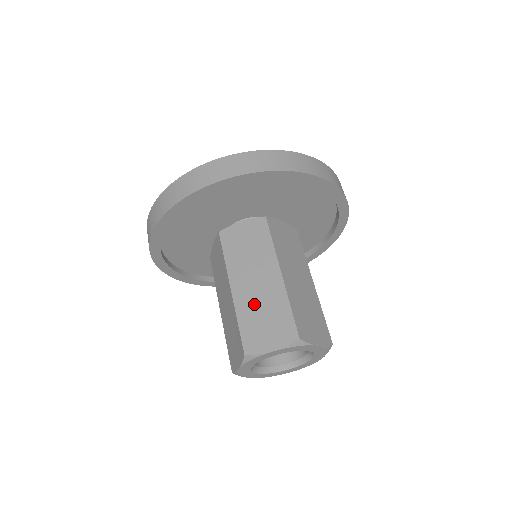
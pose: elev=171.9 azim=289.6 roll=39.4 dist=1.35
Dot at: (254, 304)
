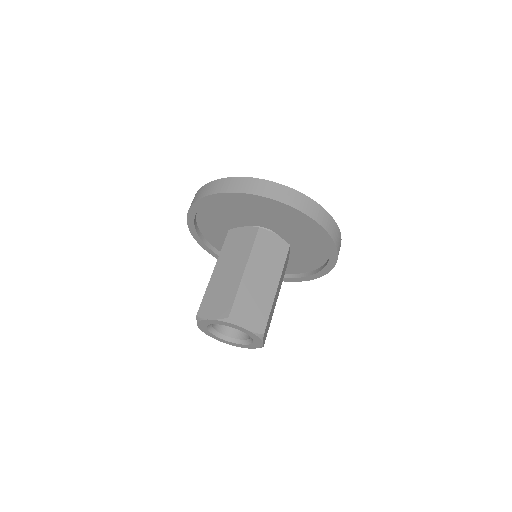
Dot at: (252, 292)
